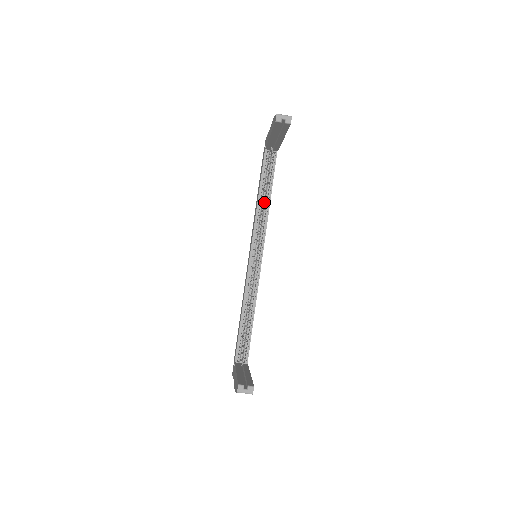
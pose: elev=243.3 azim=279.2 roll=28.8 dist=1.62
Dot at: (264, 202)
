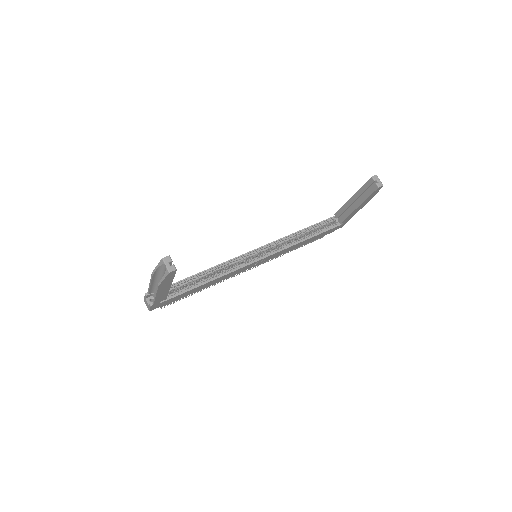
Dot at: occluded
